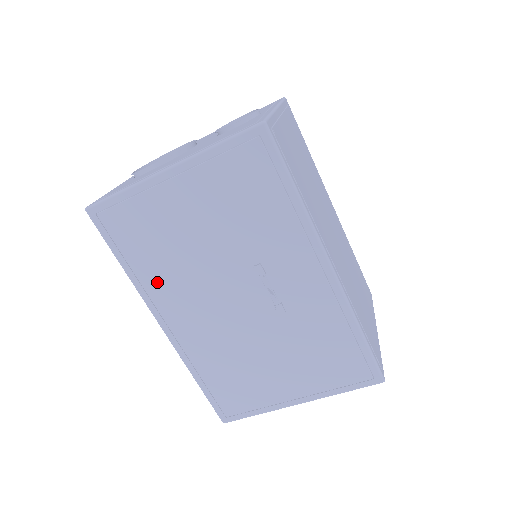
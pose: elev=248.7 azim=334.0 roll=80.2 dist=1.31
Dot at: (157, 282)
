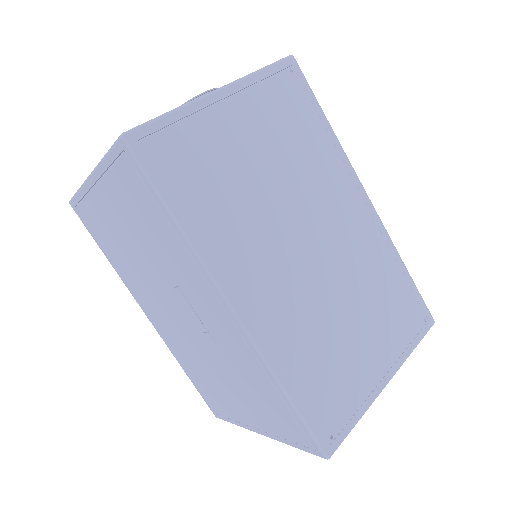
Dot at: (127, 277)
